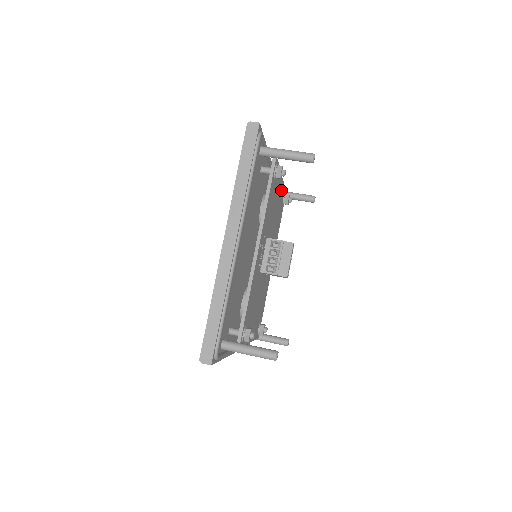
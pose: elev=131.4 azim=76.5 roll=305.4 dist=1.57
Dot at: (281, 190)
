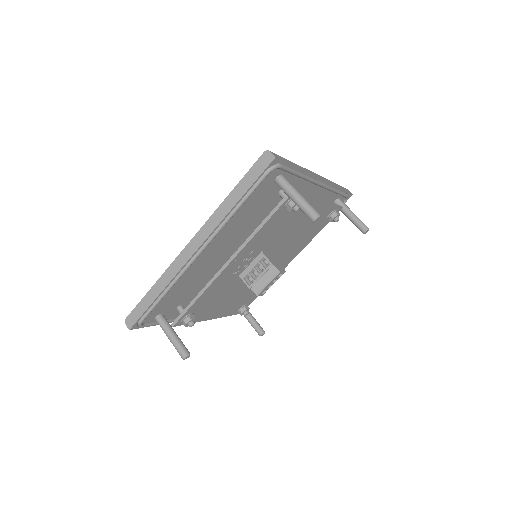
Dot at: (320, 210)
